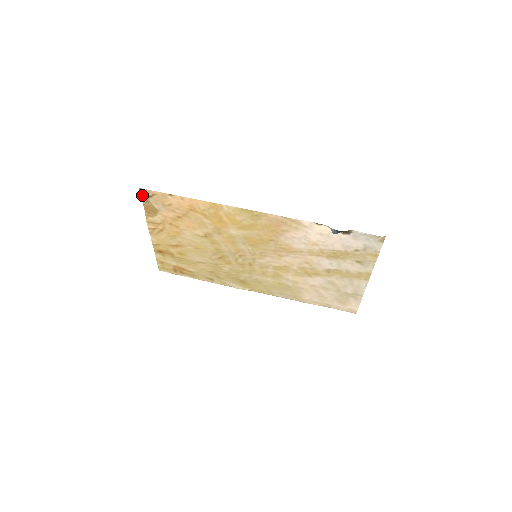
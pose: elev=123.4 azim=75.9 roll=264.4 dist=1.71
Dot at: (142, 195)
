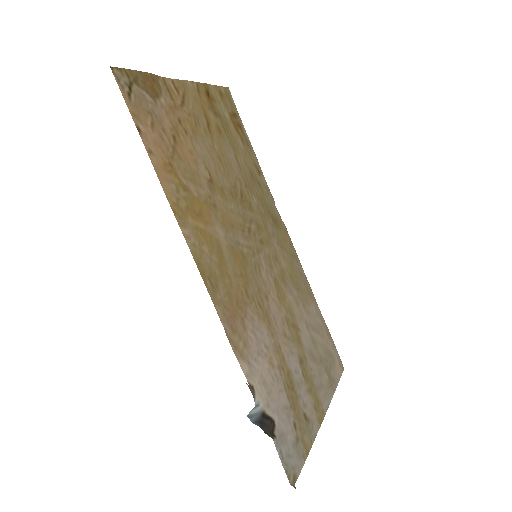
Dot at: (124, 70)
